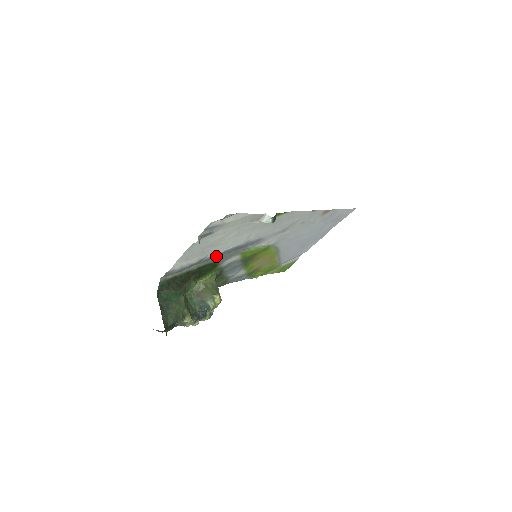
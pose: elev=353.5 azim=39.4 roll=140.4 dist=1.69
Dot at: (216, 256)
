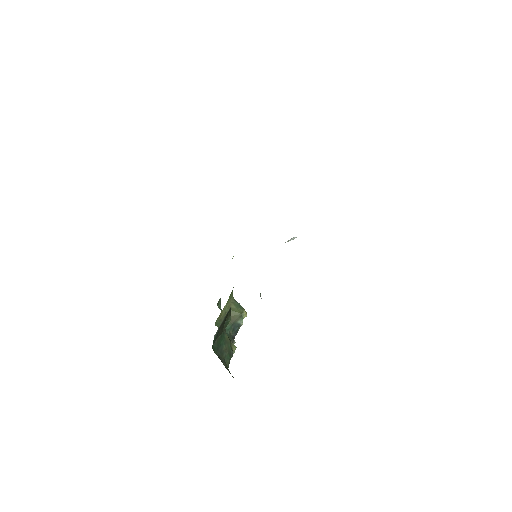
Dot at: occluded
